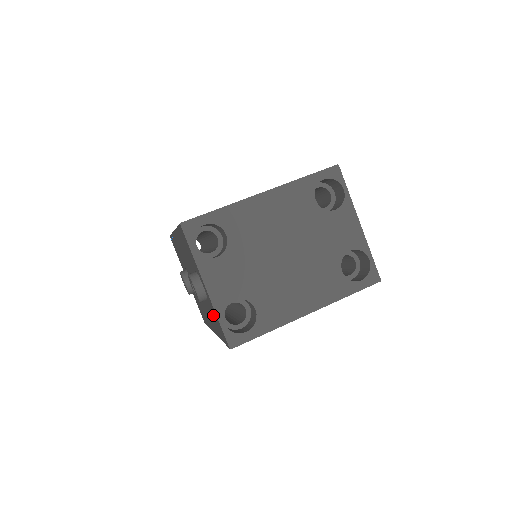
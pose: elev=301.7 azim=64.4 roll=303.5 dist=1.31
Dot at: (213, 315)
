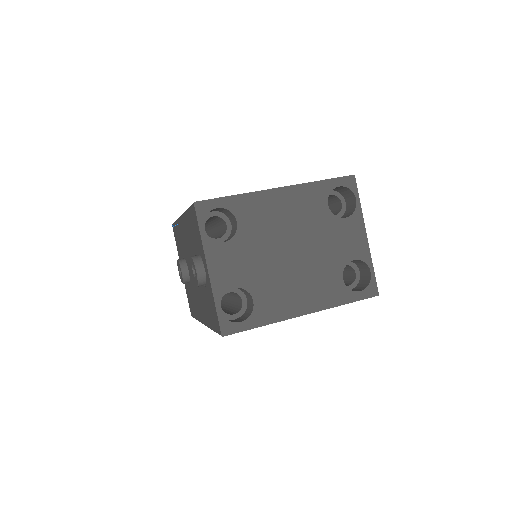
Dot at: (209, 301)
